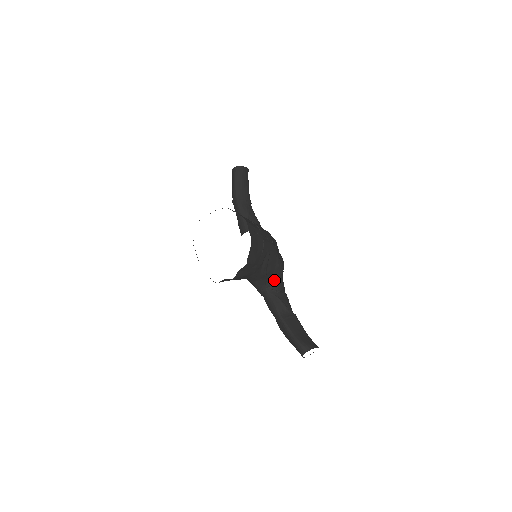
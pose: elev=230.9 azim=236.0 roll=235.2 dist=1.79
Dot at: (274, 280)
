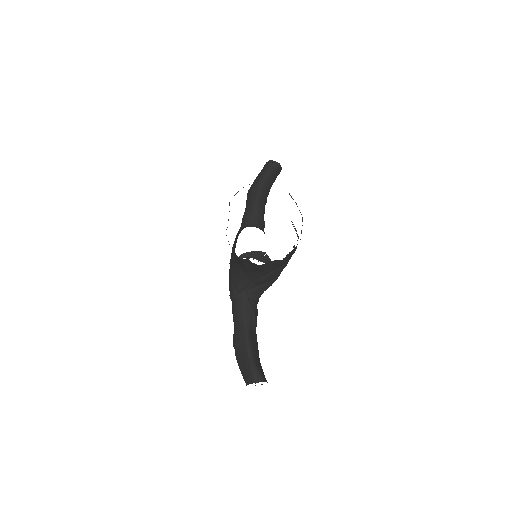
Dot at: (259, 290)
